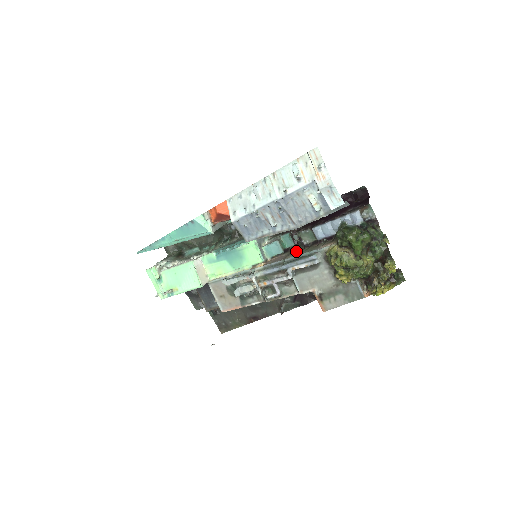
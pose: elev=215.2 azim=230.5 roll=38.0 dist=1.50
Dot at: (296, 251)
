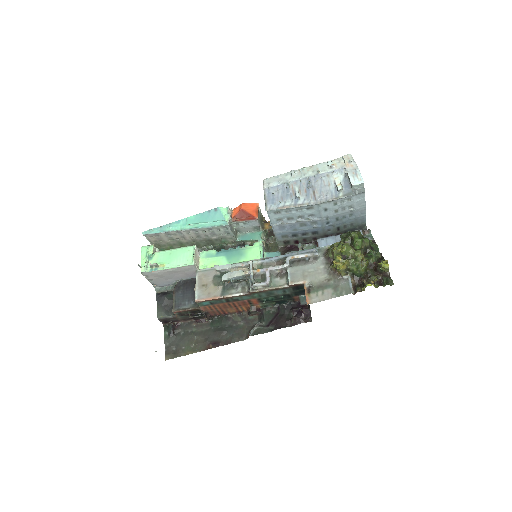
Dot at: occluded
